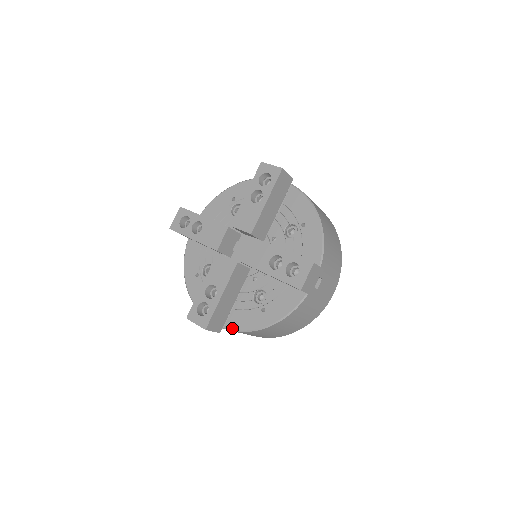
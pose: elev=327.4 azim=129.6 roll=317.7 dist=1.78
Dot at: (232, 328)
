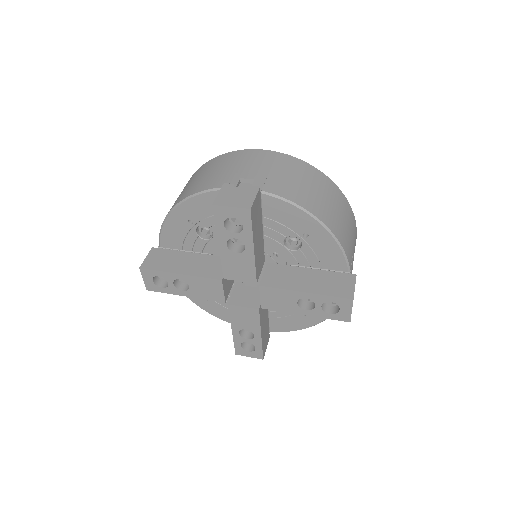
Dot at: (279, 331)
